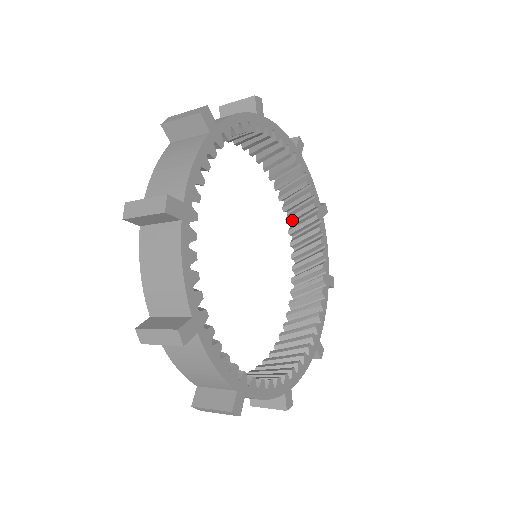
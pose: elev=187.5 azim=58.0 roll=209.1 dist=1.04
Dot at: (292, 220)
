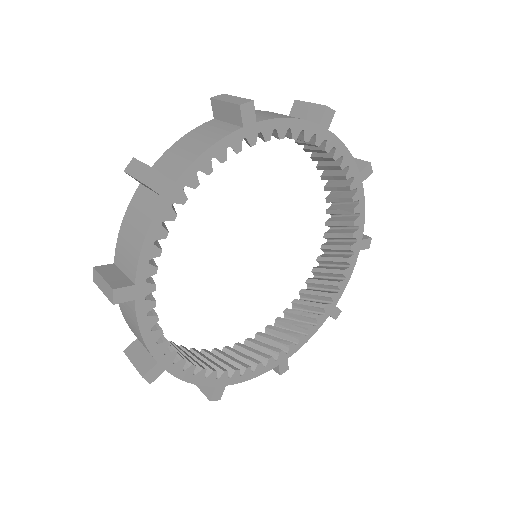
Dot at: (329, 237)
